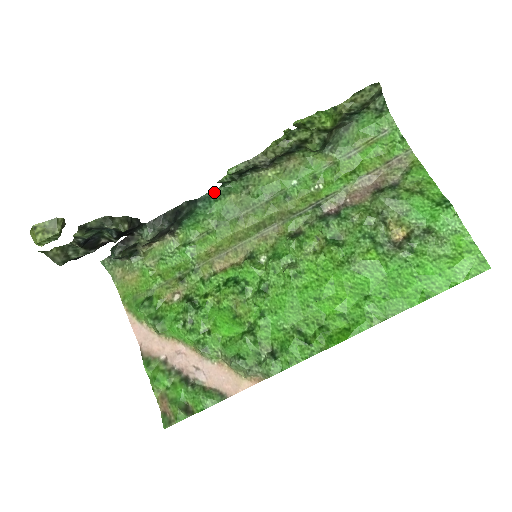
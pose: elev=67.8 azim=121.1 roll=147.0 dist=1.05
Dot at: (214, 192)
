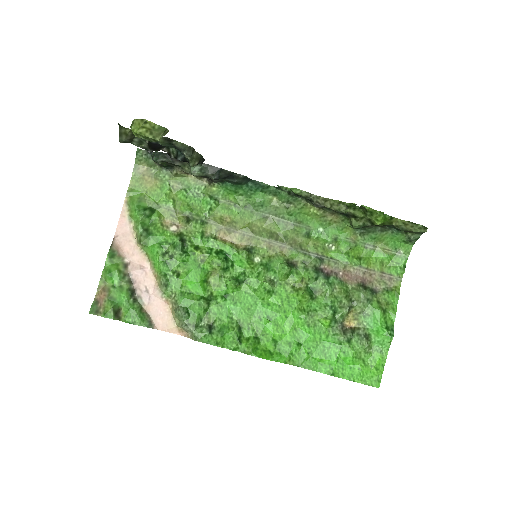
Dot at: (267, 186)
